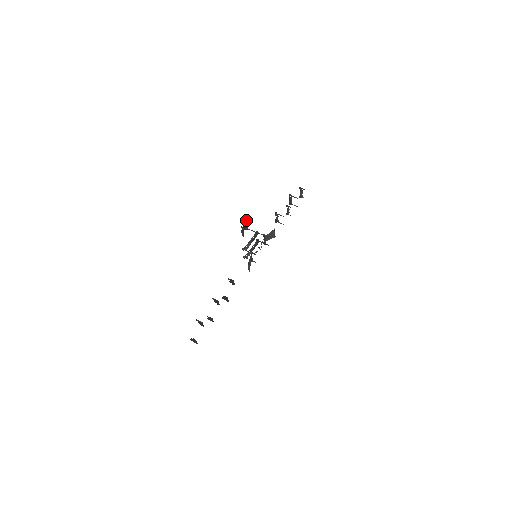
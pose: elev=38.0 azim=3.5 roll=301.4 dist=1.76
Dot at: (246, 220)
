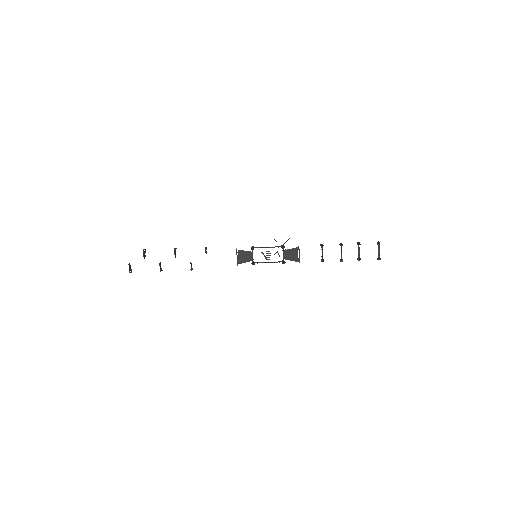
Dot at: occluded
